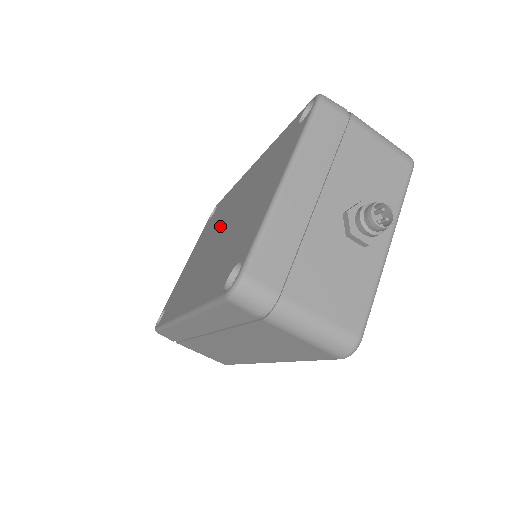
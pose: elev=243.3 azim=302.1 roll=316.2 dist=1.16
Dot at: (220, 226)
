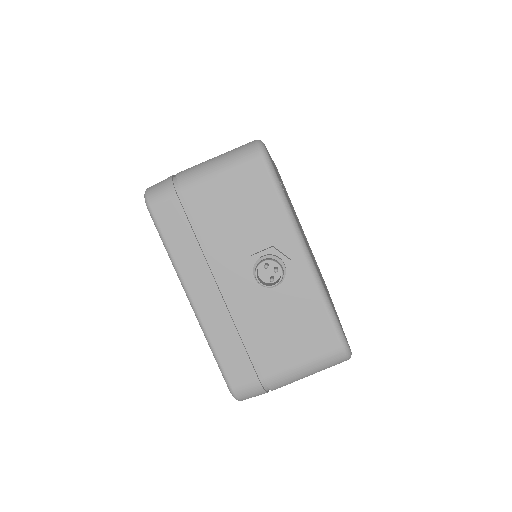
Dot at: occluded
